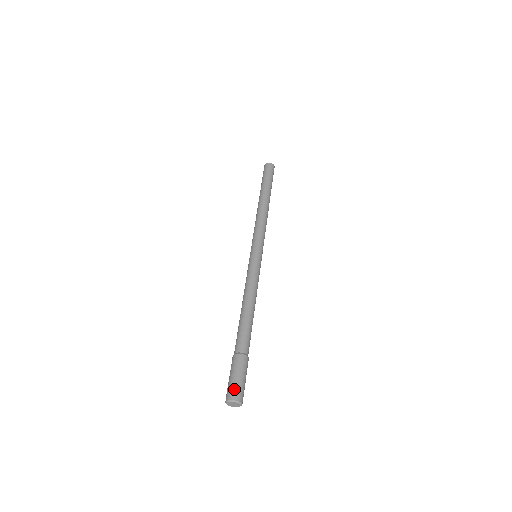
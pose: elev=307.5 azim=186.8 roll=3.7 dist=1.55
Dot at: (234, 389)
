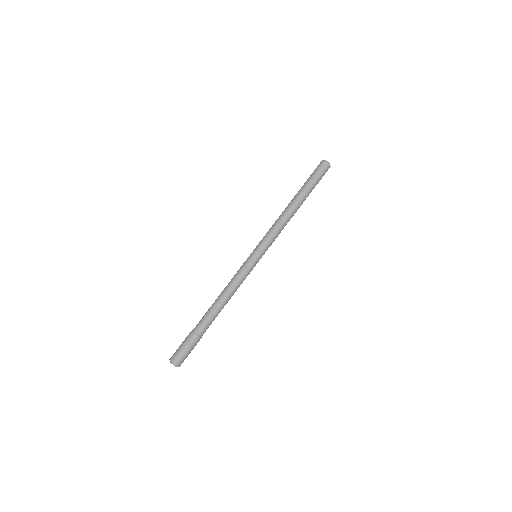
Dot at: (182, 360)
